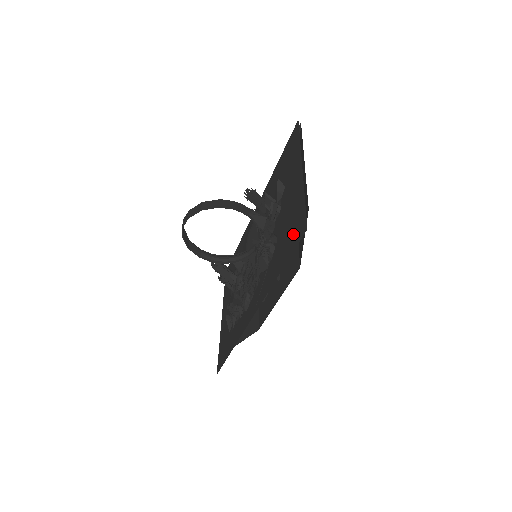
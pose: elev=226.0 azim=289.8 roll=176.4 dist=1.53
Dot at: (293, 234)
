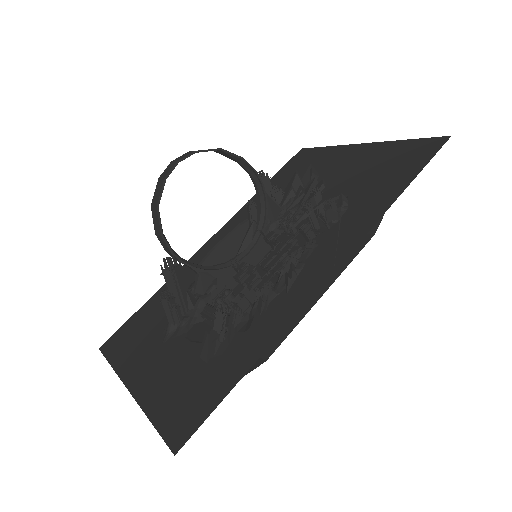
Dot at: (407, 160)
